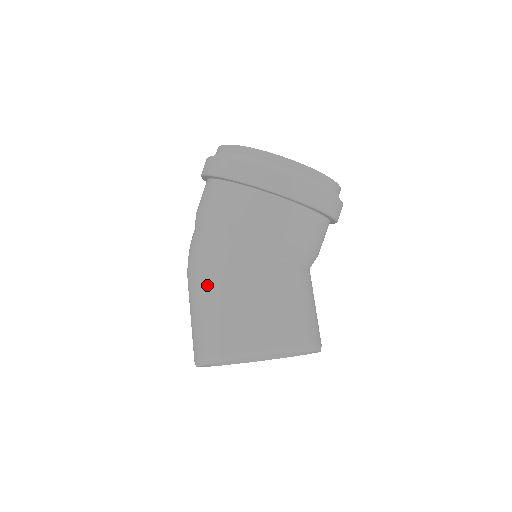
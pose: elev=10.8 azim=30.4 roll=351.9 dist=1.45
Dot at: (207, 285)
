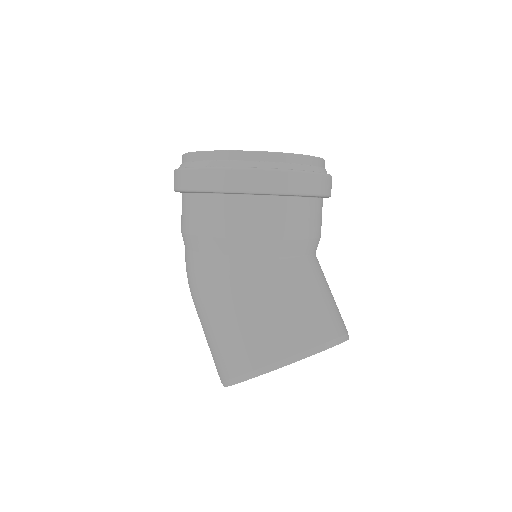
Dot at: (207, 306)
